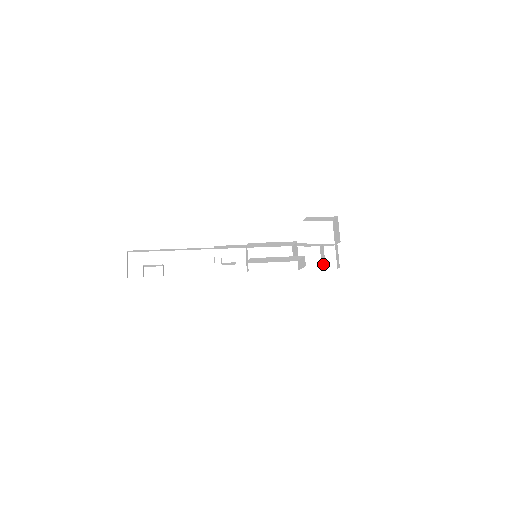
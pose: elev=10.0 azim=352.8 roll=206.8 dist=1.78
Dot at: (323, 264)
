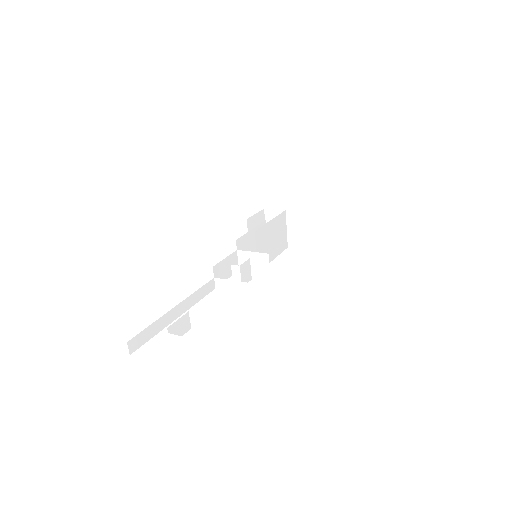
Dot at: (305, 231)
